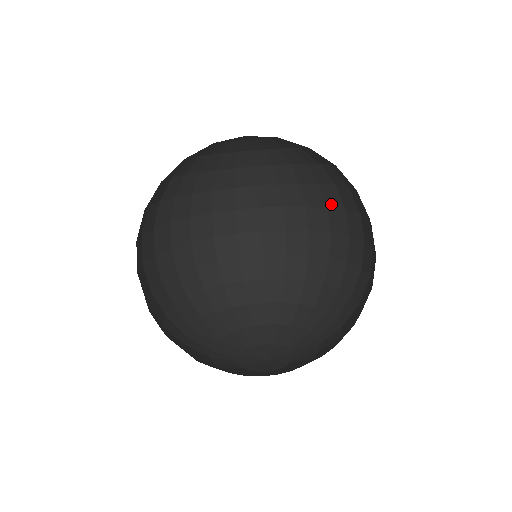
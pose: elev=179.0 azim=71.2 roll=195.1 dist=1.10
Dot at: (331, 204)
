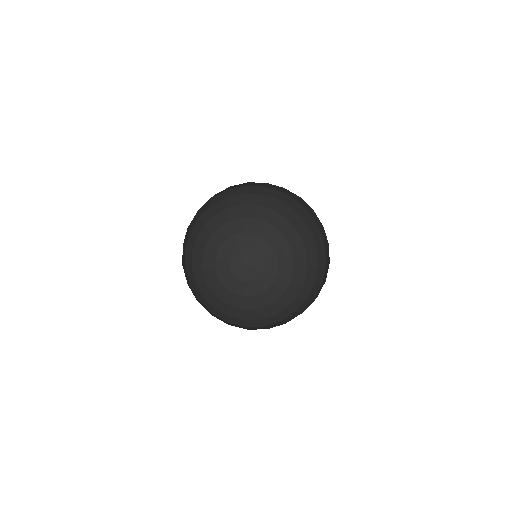
Dot at: occluded
